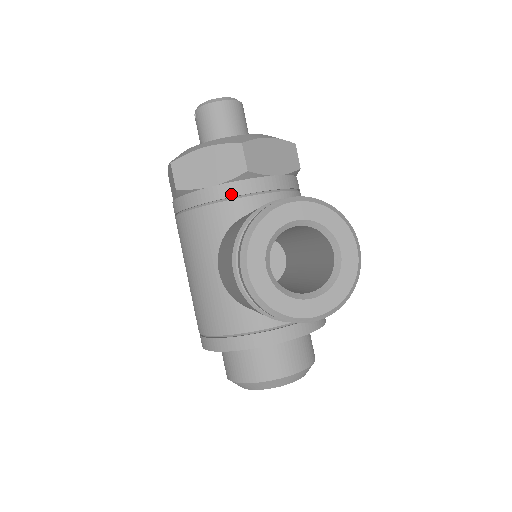
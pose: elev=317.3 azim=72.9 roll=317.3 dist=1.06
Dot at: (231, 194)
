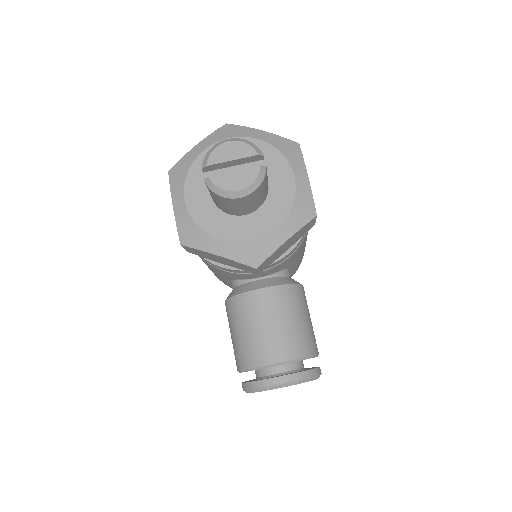
Dot at: (240, 273)
